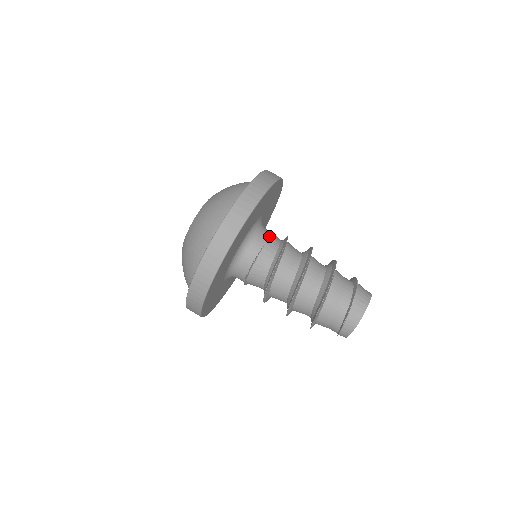
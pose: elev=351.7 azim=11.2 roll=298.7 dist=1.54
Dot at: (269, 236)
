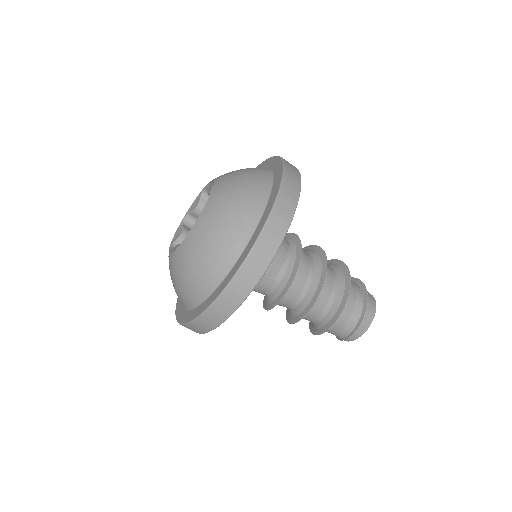
Dot at: occluded
